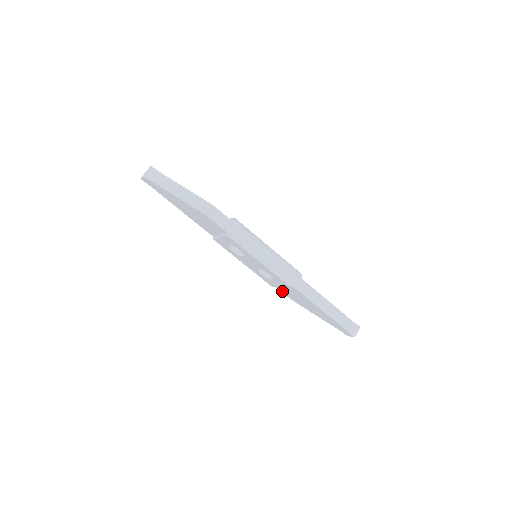
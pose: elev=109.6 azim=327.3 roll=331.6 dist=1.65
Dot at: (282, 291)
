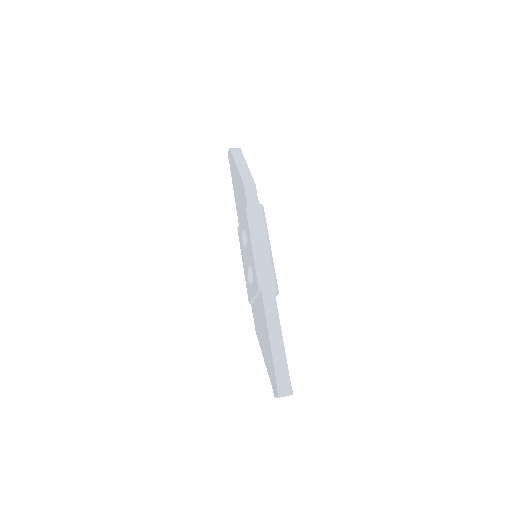
Dot at: (254, 313)
